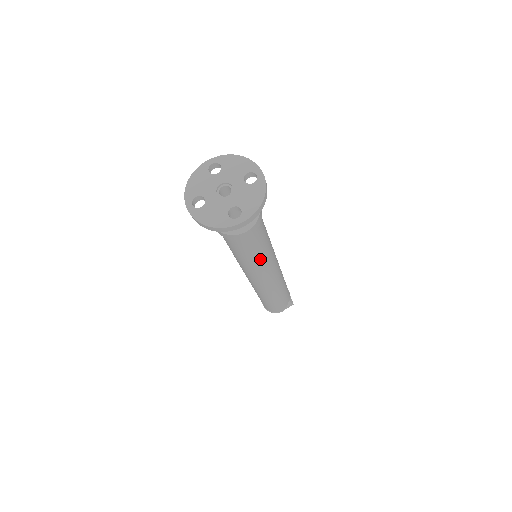
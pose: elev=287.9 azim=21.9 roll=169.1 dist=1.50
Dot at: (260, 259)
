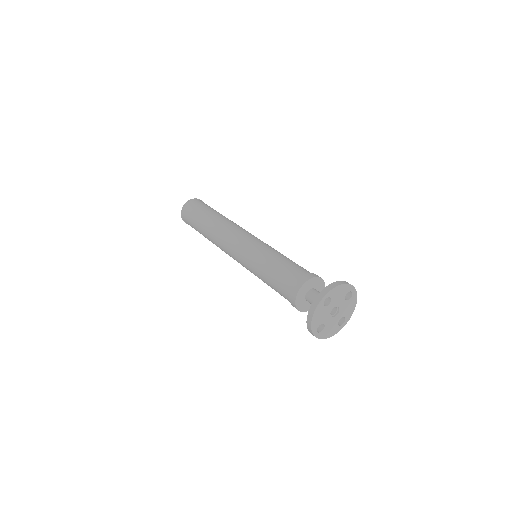
Dot at: occluded
